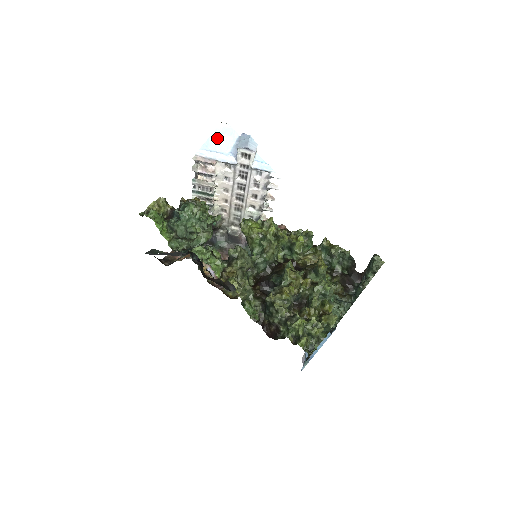
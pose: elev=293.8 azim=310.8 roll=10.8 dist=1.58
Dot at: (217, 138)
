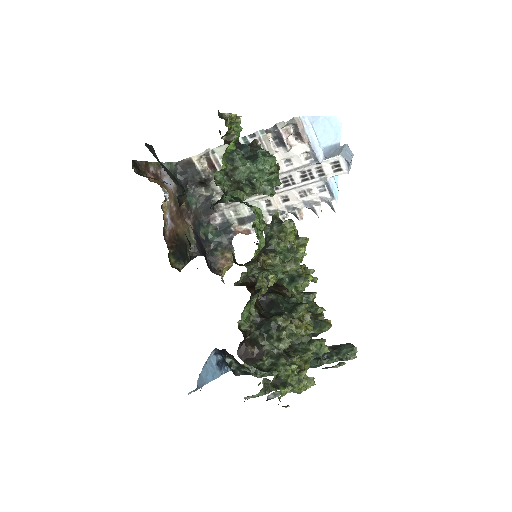
Dot at: (325, 124)
